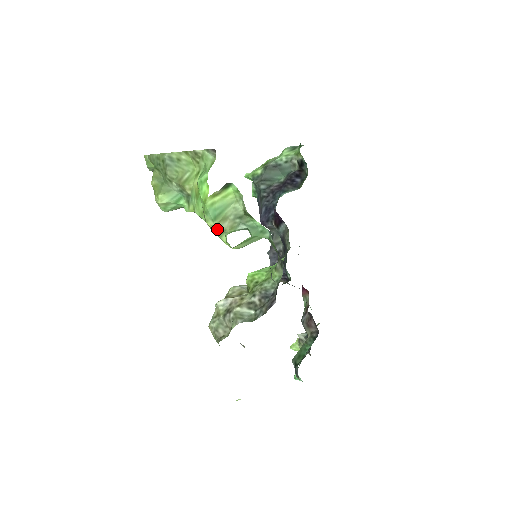
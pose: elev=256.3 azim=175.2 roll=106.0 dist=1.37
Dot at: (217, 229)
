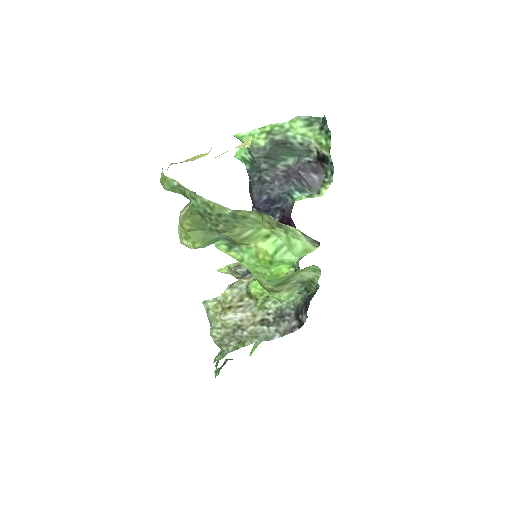
Dot at: (272, 290)
